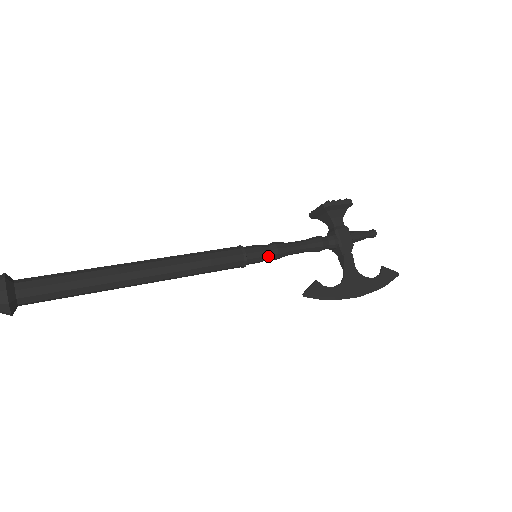
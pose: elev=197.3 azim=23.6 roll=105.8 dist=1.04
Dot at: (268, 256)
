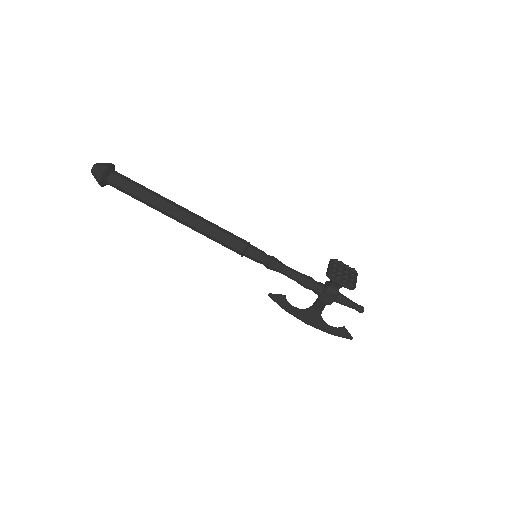
Dot at: (261, 263)
